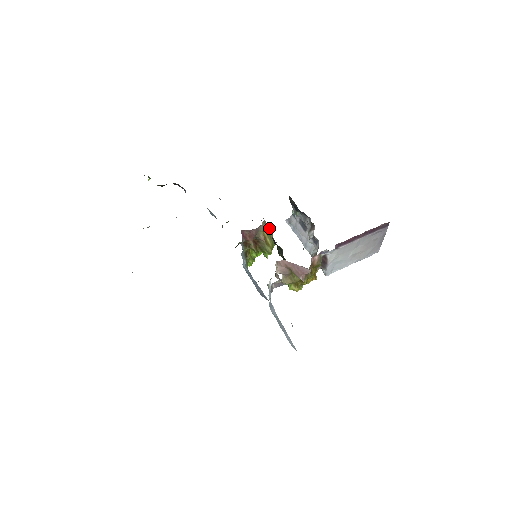
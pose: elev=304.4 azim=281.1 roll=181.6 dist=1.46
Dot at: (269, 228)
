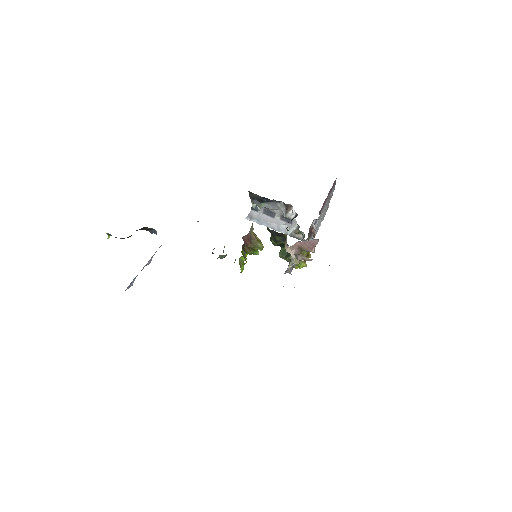
Dot at: occluded
